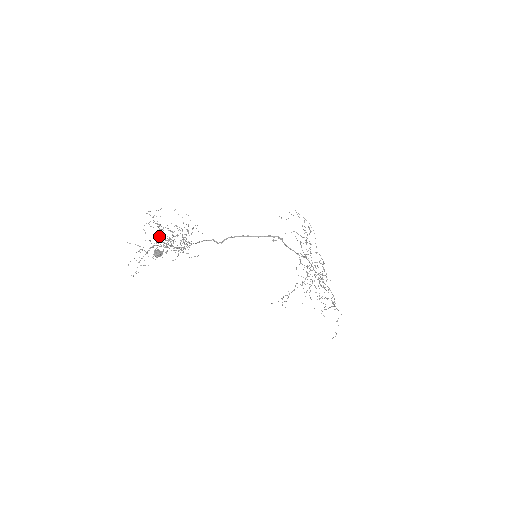
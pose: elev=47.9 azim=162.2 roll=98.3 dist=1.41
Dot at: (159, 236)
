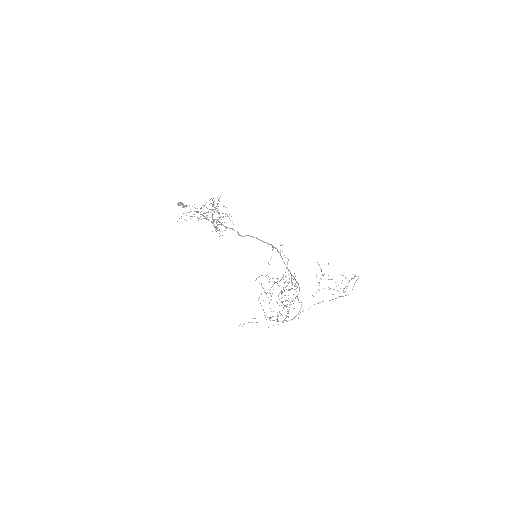
Dot at: occluded
